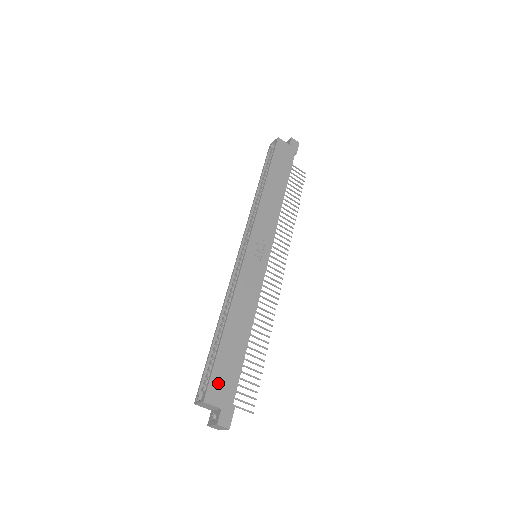
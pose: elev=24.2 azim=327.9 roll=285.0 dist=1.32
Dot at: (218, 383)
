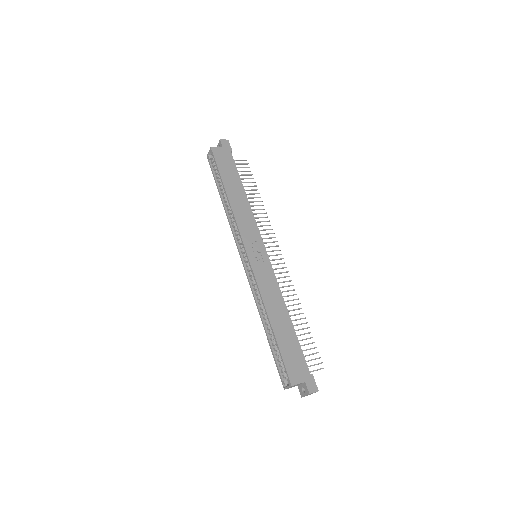
Dot at: (292, 367)
